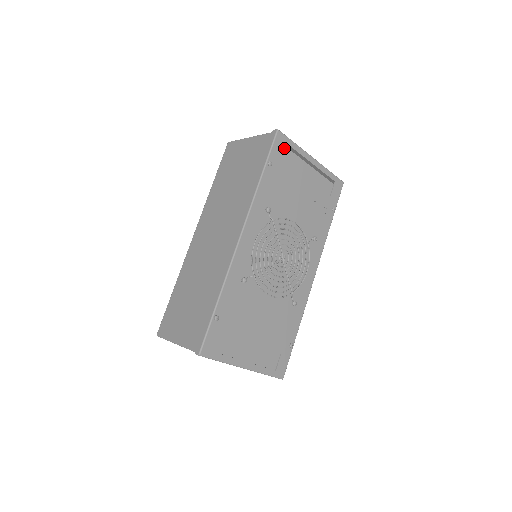
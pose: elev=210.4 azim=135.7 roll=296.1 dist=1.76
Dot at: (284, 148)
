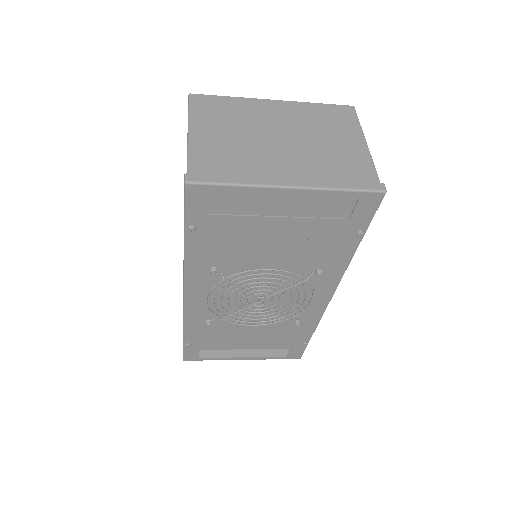
Dot at: (232, 173)
